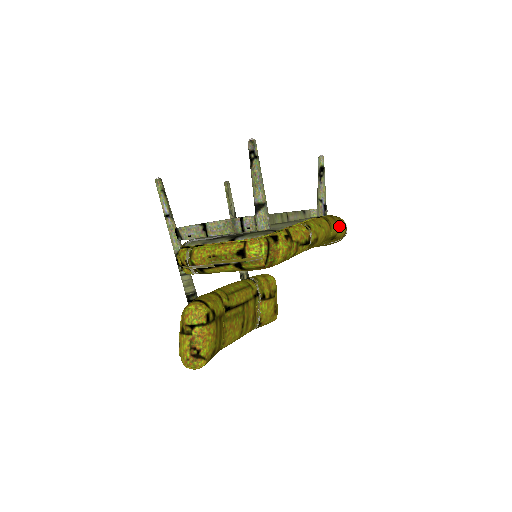
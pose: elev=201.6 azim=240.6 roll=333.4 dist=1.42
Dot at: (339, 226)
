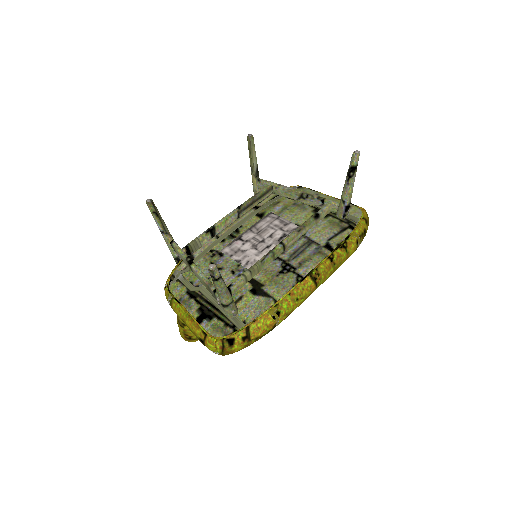
Dot at: (338, 265)
